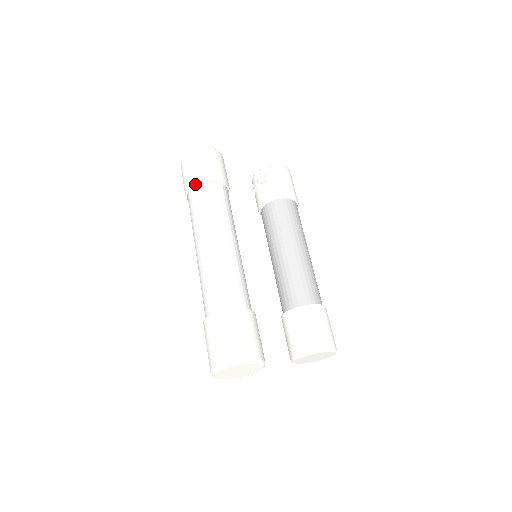
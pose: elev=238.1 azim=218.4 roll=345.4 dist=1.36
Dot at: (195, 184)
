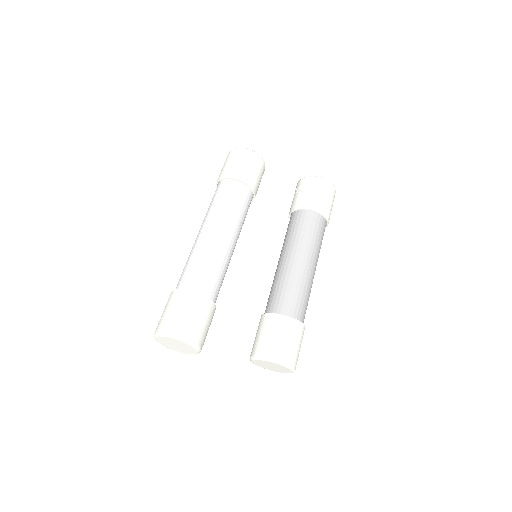
Dot at: (220, 179)
